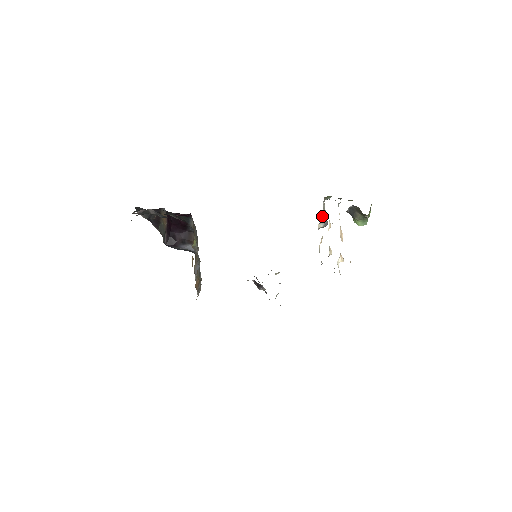
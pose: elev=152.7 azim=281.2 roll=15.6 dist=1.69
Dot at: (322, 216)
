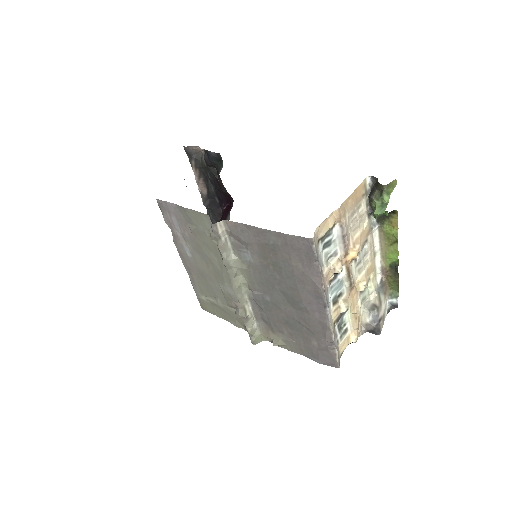
Dot at: (372, 302)
